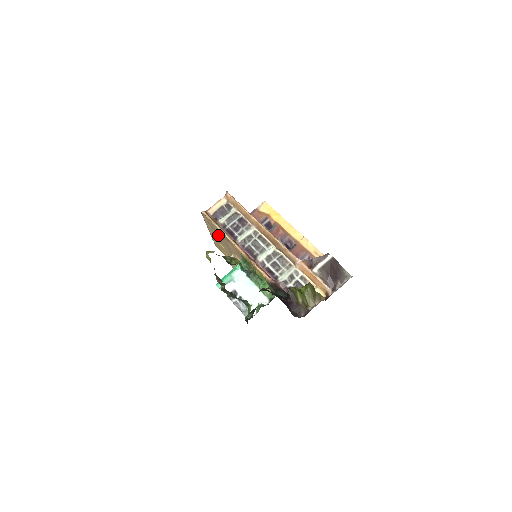
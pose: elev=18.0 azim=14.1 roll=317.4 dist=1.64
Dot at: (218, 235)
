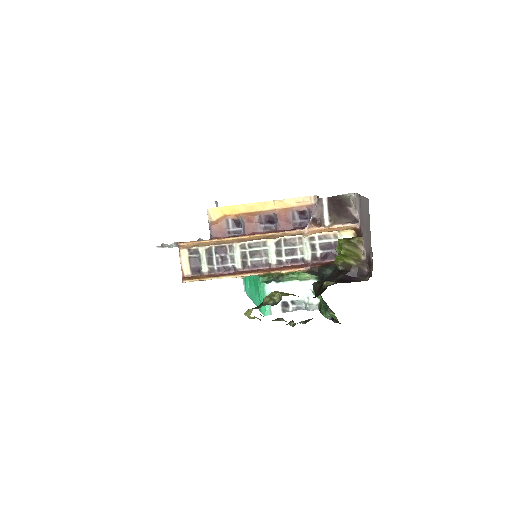
Dot at: occluded
